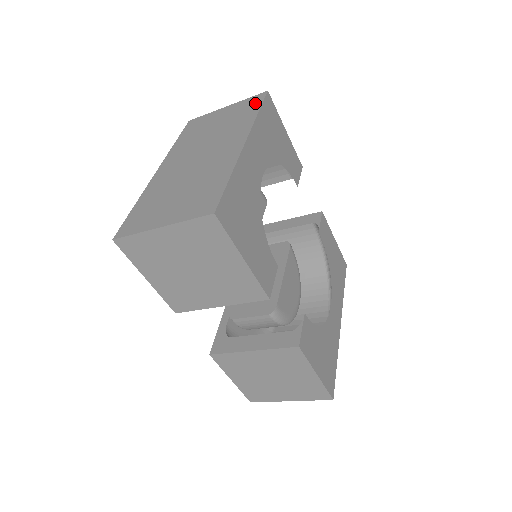
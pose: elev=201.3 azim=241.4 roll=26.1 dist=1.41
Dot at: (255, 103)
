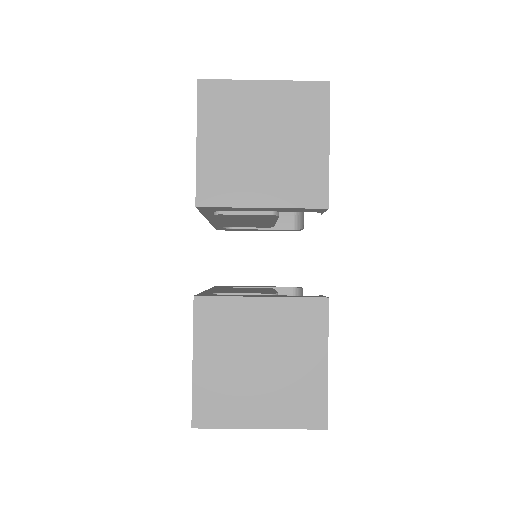
Dot at: occluded
